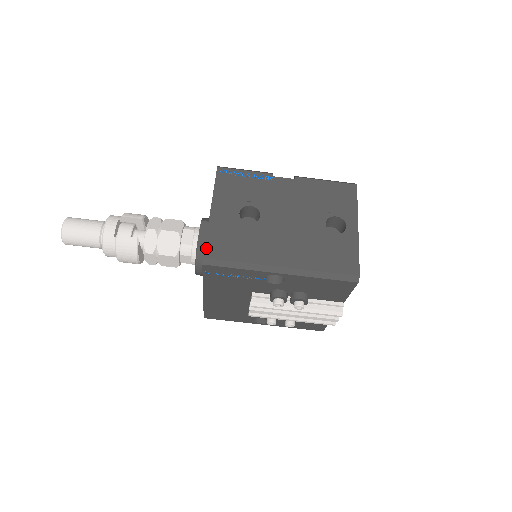
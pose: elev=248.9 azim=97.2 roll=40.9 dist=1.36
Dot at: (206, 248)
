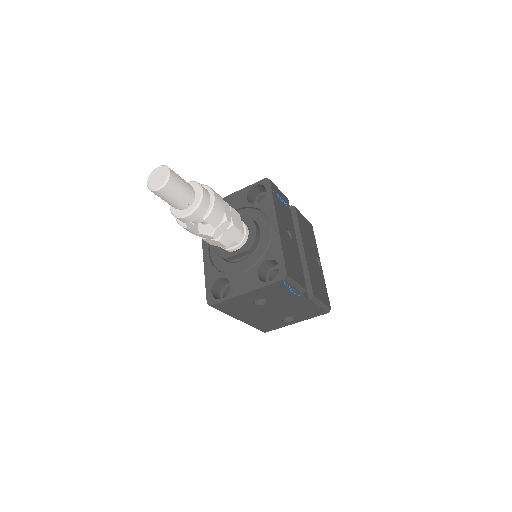
Dot at: (217, 304)
